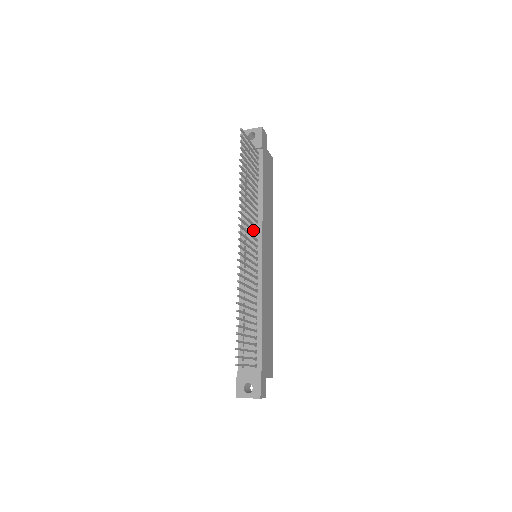
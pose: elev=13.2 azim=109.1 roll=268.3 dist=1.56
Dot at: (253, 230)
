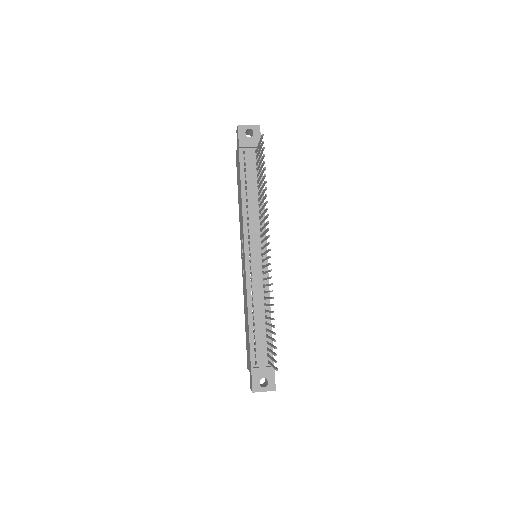
Dot at: occluded
